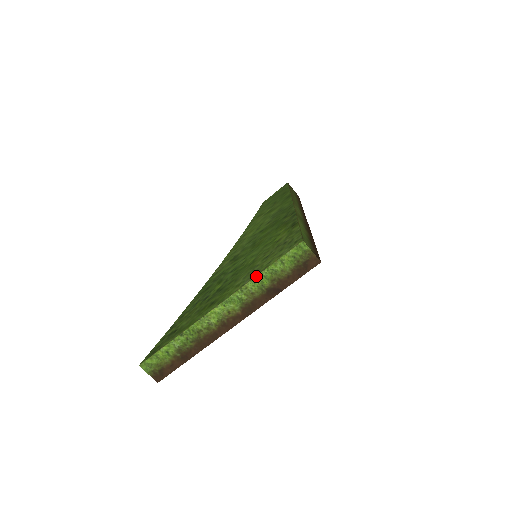
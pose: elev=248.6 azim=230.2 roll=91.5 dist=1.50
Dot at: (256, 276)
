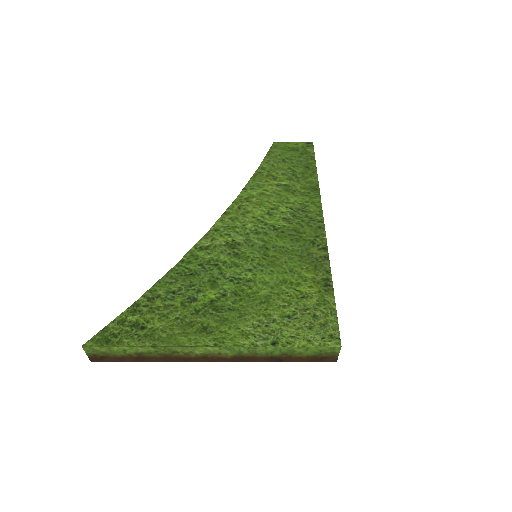
Dot at: (273, 346)
